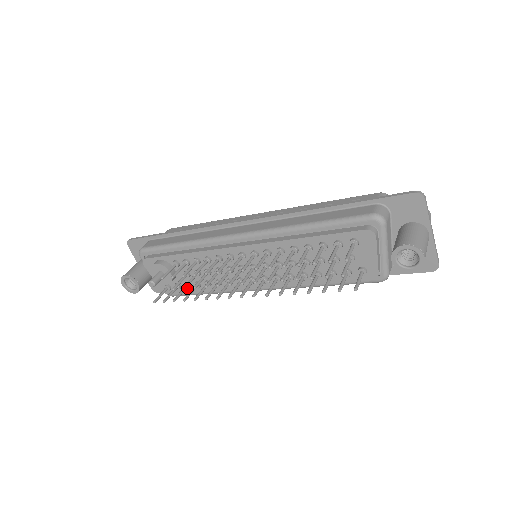
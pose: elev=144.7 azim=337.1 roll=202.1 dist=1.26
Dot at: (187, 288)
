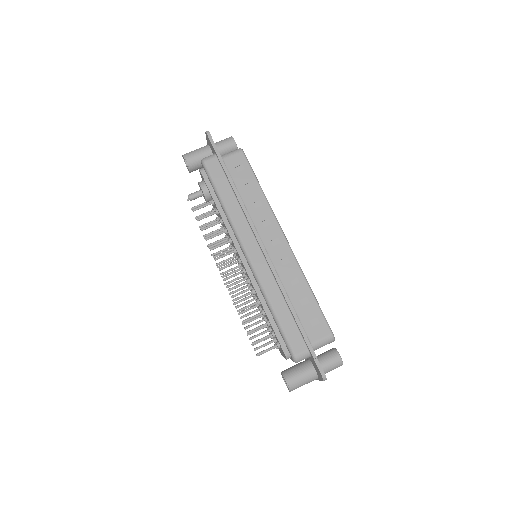
Dot at: occluded
